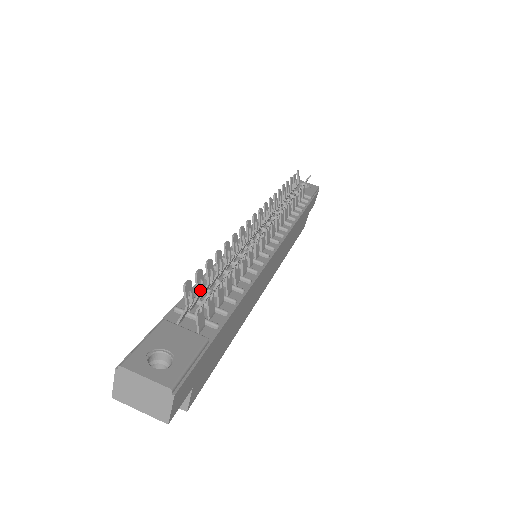
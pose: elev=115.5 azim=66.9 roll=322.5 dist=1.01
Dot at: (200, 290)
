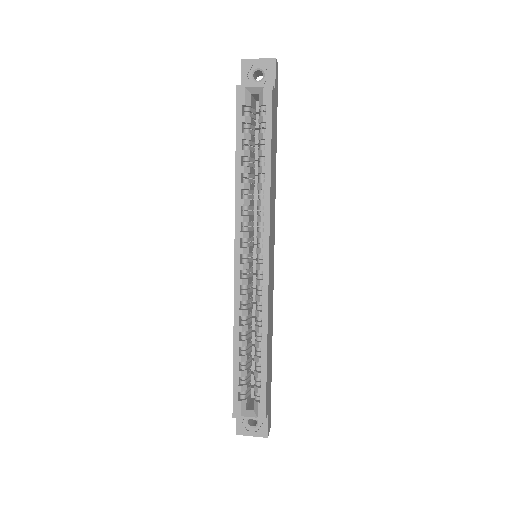
Dot at: occluded
